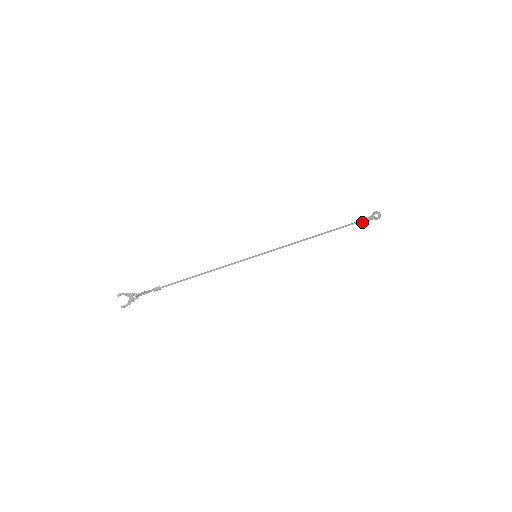
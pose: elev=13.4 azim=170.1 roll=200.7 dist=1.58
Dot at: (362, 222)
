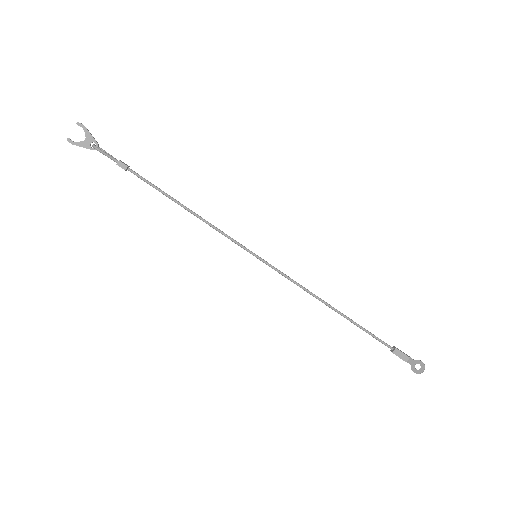
Dot at: (397, 355)
